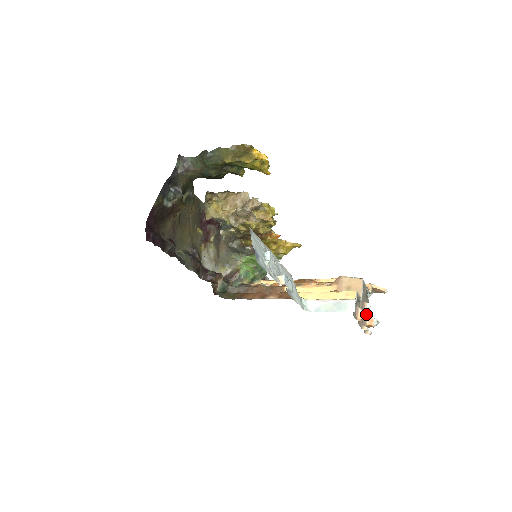
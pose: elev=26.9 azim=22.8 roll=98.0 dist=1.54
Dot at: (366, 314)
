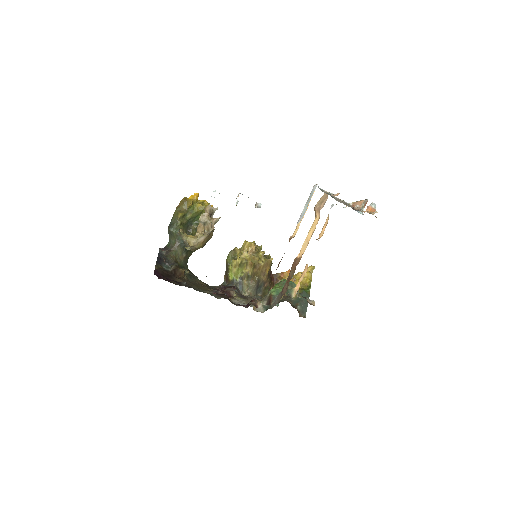
Dot at: occluded
